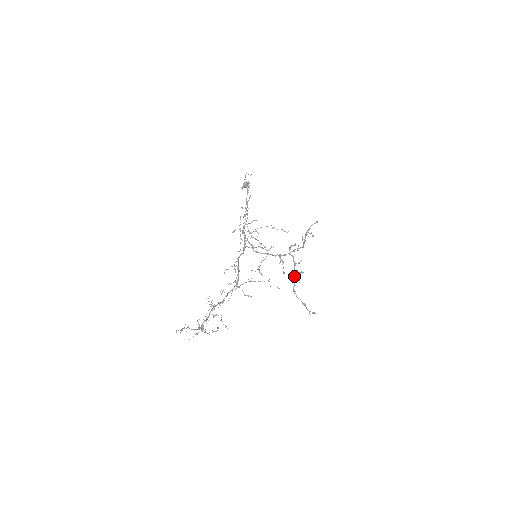
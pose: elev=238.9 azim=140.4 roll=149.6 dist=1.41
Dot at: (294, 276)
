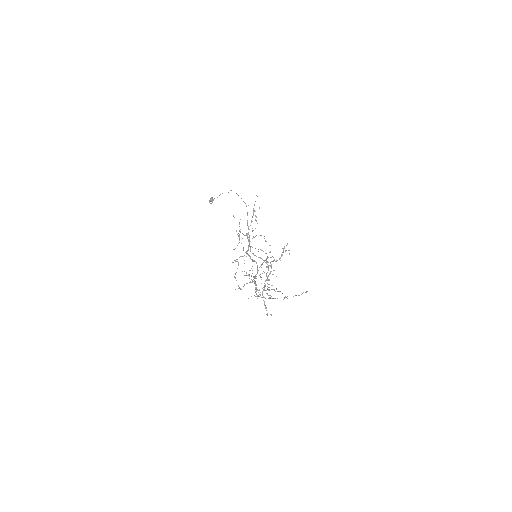
Dot at: occluded
